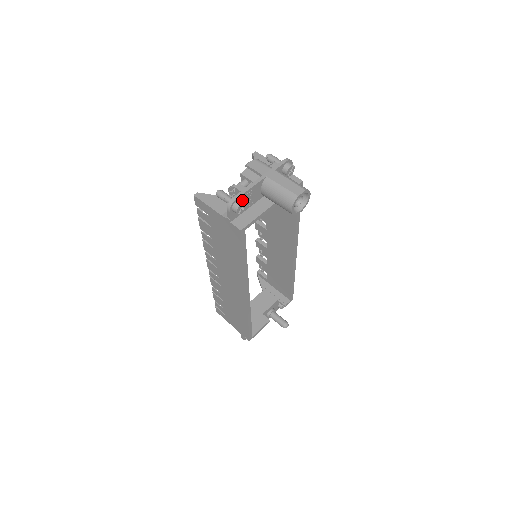
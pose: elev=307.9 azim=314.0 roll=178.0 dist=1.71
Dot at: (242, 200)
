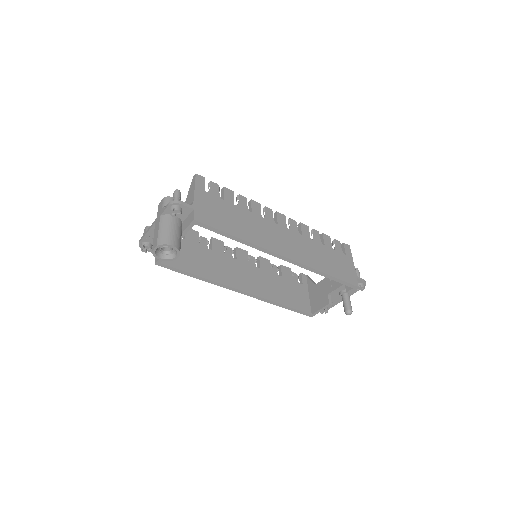
Dot at: (148, 241)
